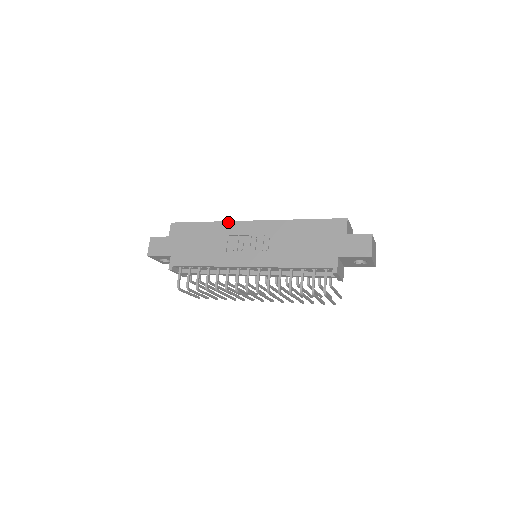
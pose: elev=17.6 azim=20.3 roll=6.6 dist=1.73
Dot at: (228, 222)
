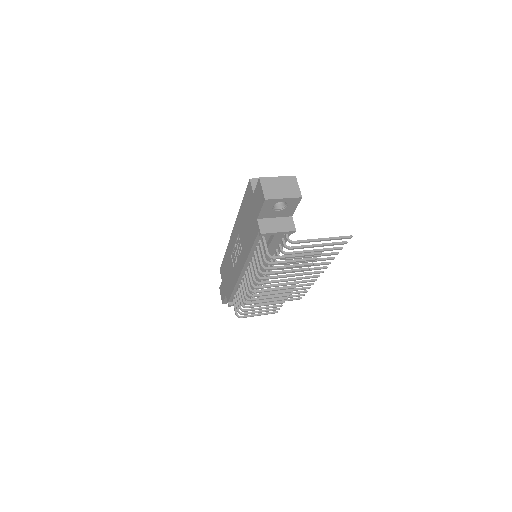
Dot at: (228, 245)
